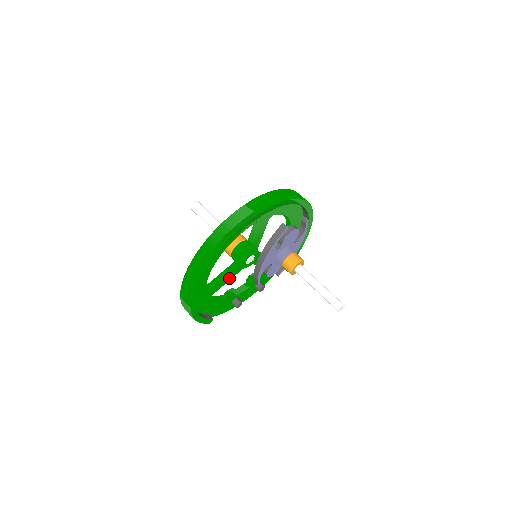
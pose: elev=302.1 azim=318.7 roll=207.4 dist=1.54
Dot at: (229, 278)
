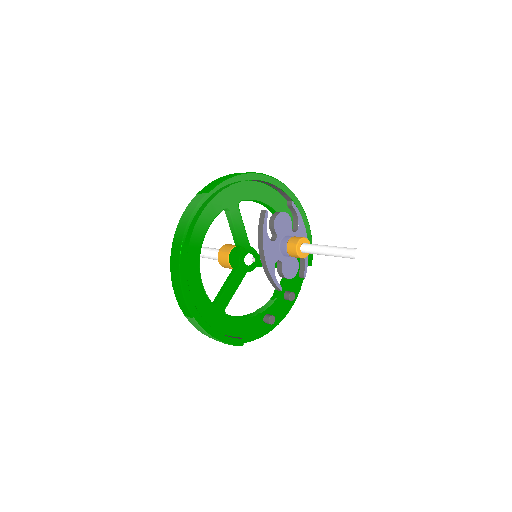
Dot at: (235, 285)
